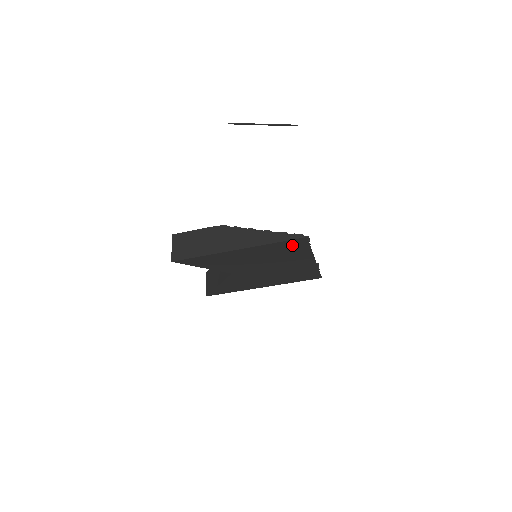
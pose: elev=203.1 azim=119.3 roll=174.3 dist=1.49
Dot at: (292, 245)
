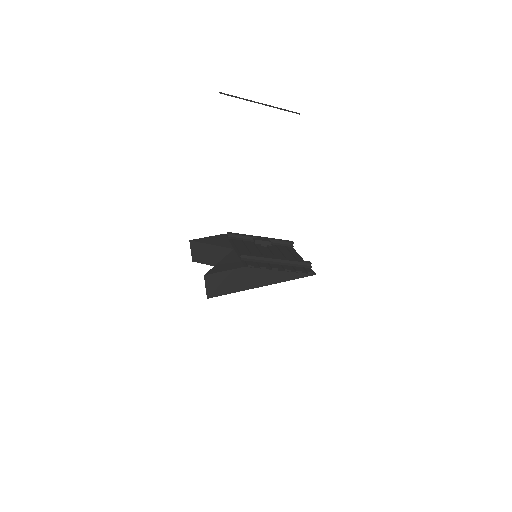
Dot at: occluded
